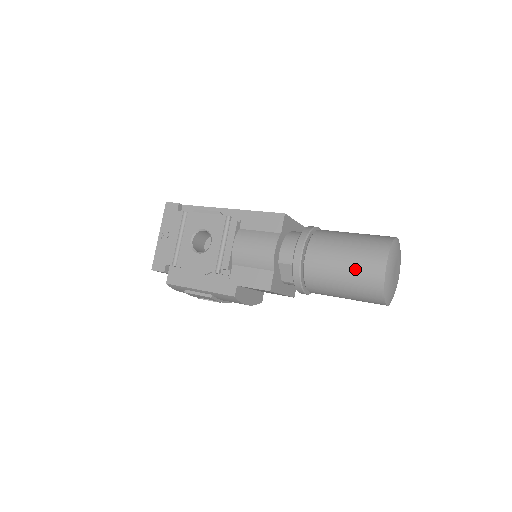
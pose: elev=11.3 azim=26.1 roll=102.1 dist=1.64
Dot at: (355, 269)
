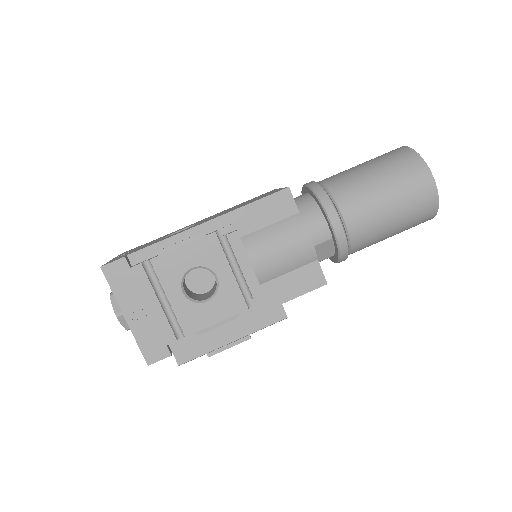
Dot at: (406, 203)
